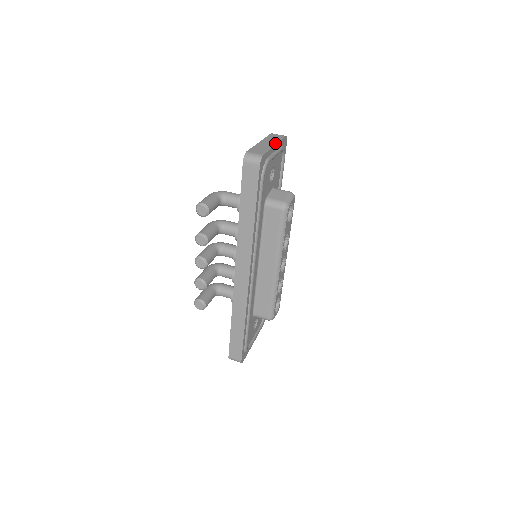
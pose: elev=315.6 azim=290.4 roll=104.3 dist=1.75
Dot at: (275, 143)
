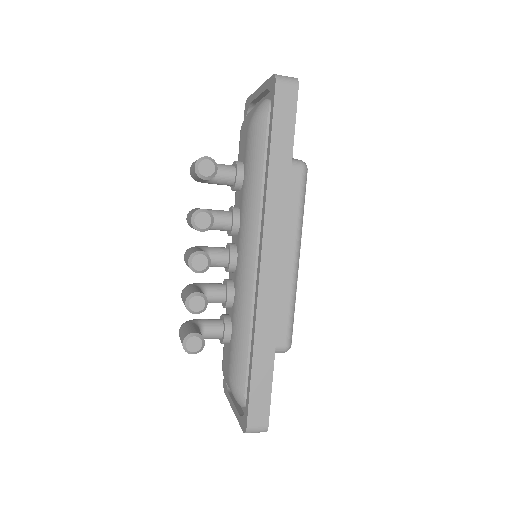
Dot at: occluded
